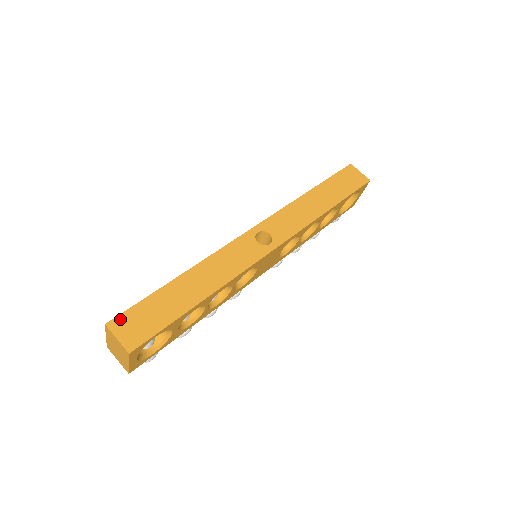
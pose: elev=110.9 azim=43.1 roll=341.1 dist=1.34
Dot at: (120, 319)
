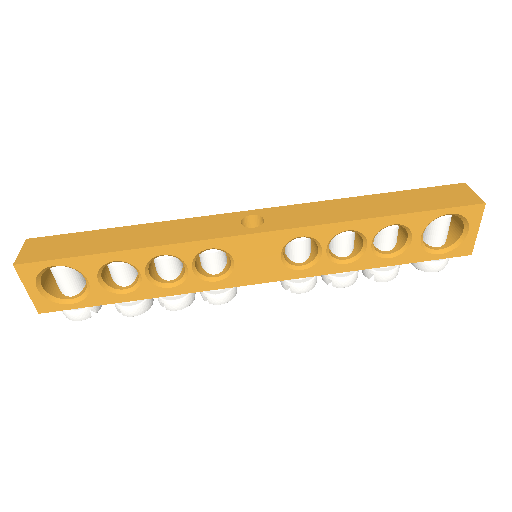
Dot at: (41, 239)
